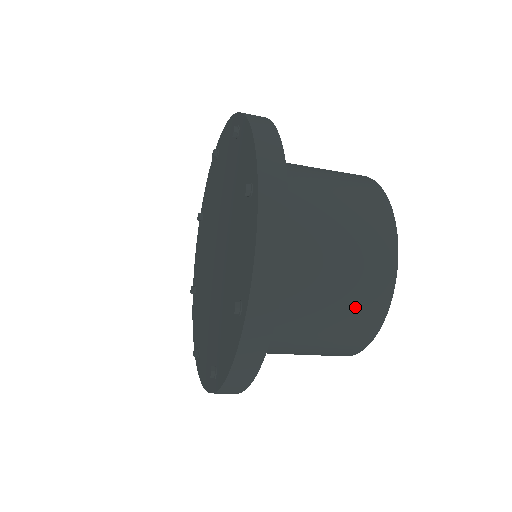
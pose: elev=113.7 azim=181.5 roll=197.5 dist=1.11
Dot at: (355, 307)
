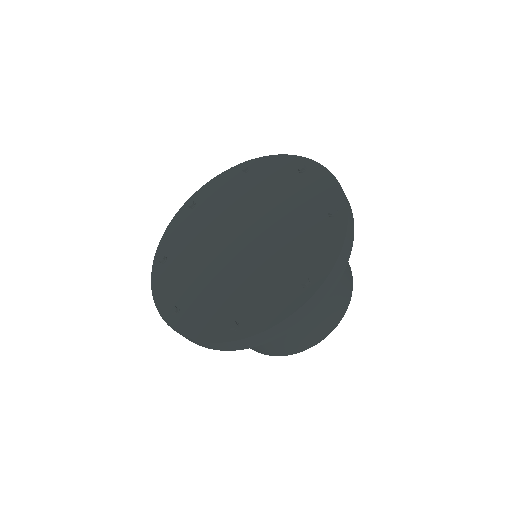
Dot at: (276, 346)
